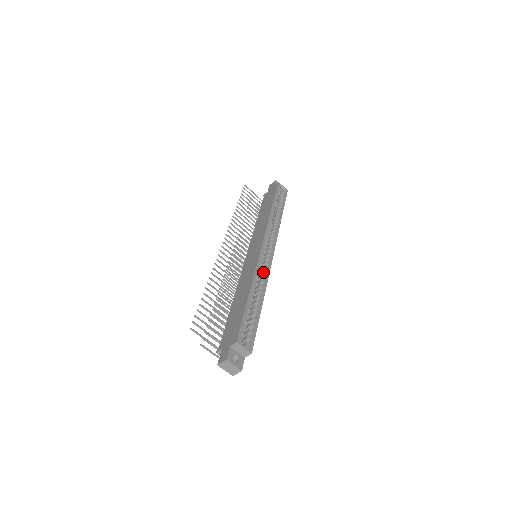
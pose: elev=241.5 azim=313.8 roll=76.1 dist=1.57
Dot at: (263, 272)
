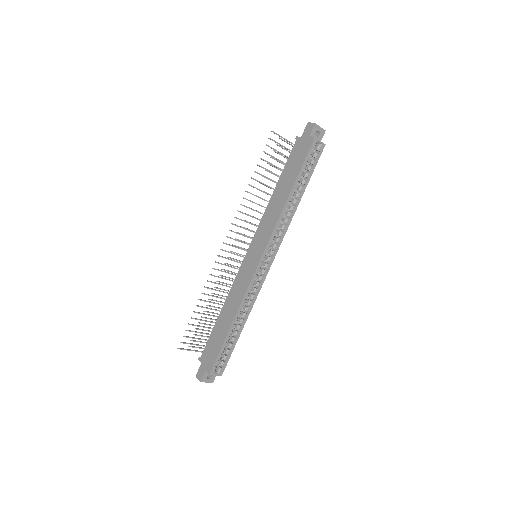
Dot at: (253, 292)
